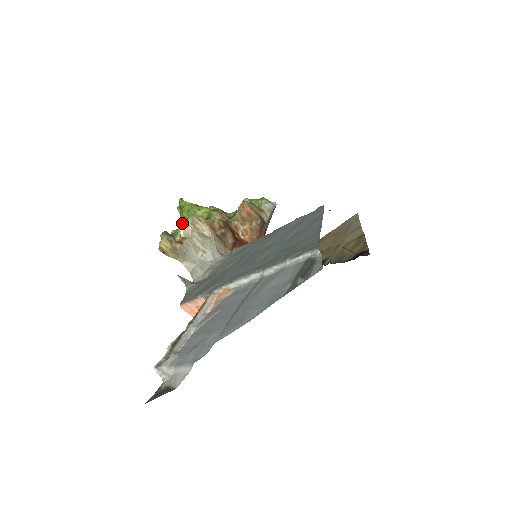
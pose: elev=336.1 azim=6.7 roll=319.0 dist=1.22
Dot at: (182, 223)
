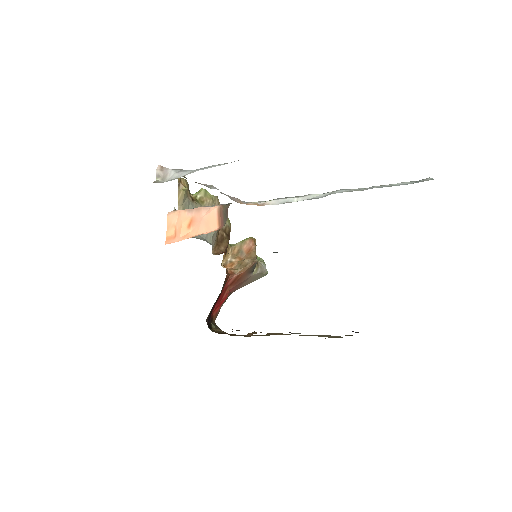
Dot at: (206, 191)
